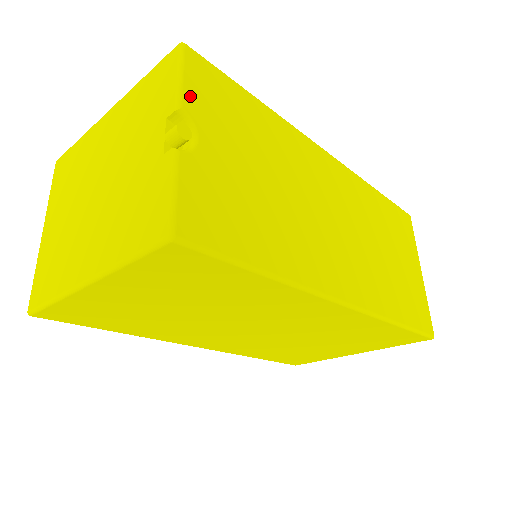
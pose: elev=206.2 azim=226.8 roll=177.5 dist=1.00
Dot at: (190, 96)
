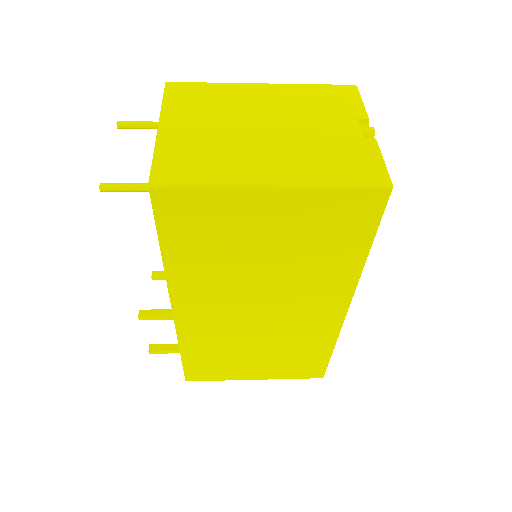
Dot at: occluded
